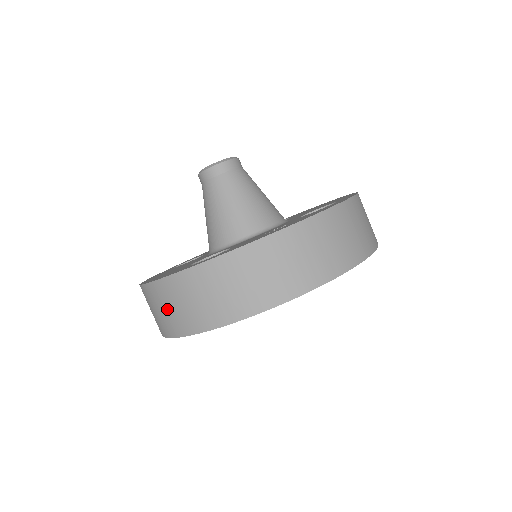
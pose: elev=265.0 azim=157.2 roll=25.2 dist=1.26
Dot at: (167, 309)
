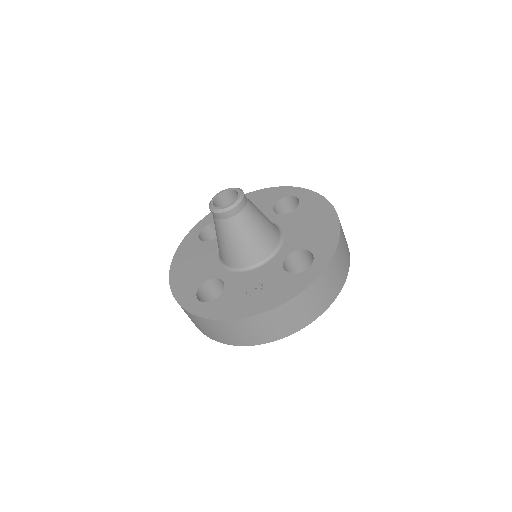
Dot at: occluded
